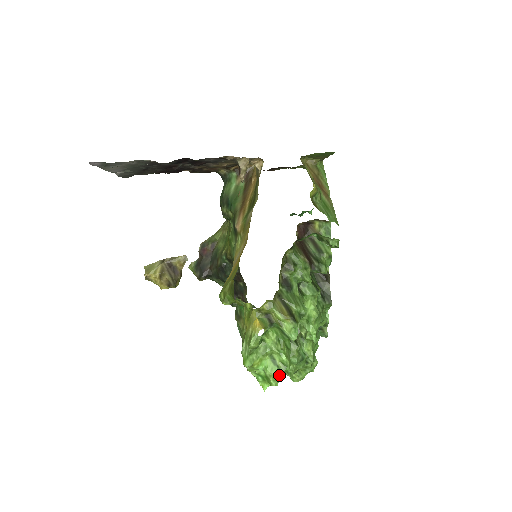
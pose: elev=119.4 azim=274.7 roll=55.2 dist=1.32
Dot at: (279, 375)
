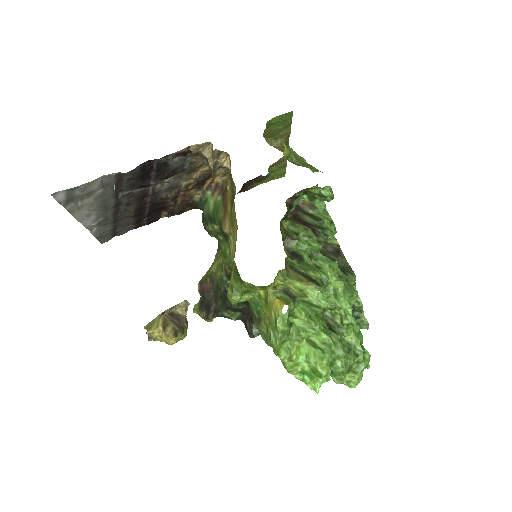
Dot at: (326, 358)
